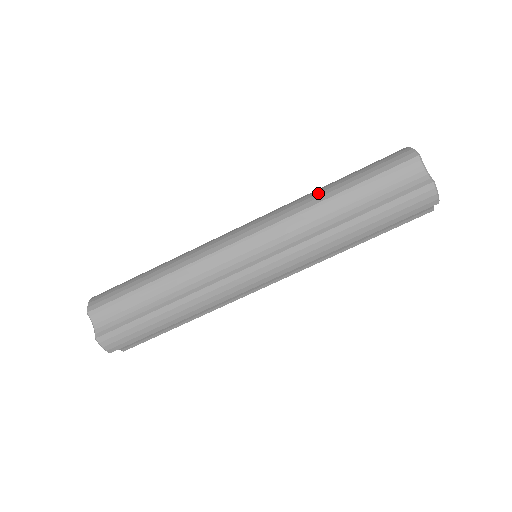
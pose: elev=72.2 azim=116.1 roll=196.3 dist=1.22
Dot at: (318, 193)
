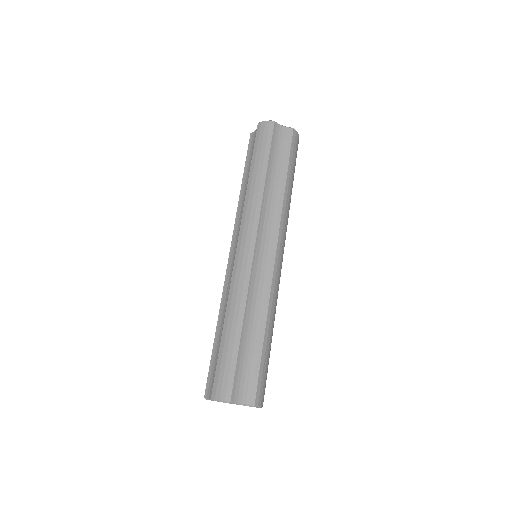
Dot at: (255, 185)
